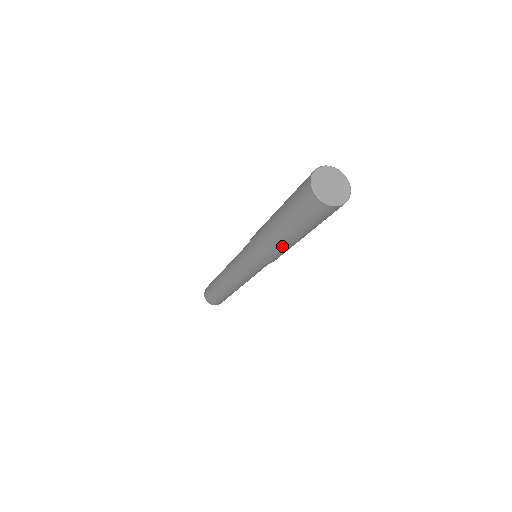
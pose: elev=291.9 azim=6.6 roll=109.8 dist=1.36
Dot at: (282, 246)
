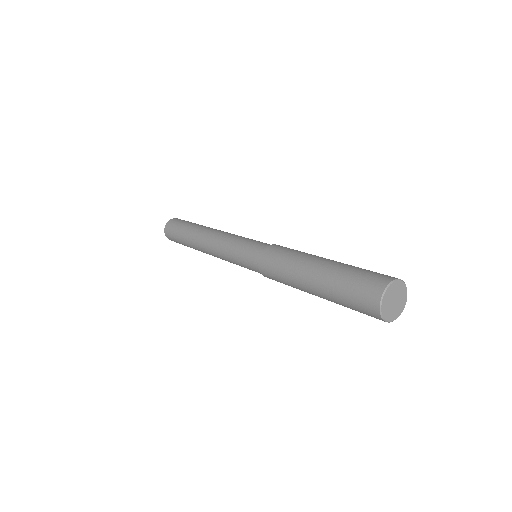
Dot at: (304, 291)
